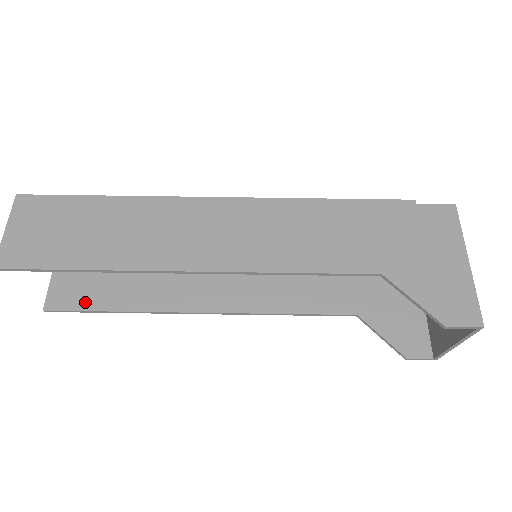
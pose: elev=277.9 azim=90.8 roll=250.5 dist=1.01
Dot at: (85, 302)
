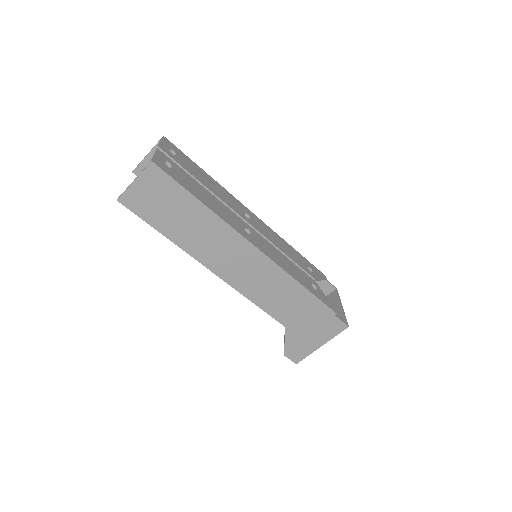
Dot at: occluded
